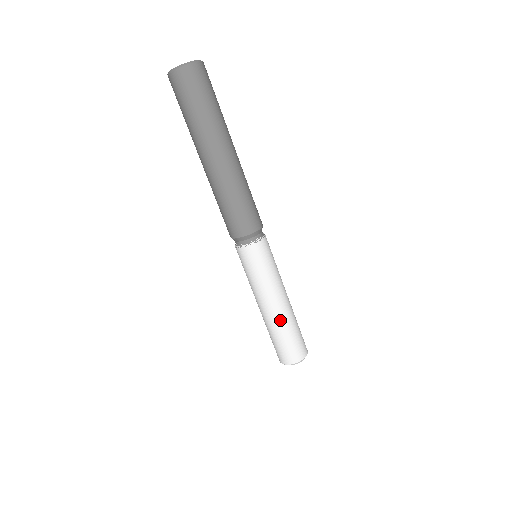
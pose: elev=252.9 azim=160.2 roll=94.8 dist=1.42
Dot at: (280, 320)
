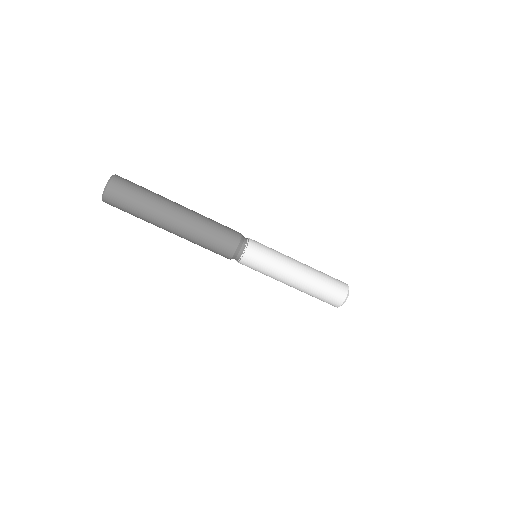
Dot at: (306, 285)
